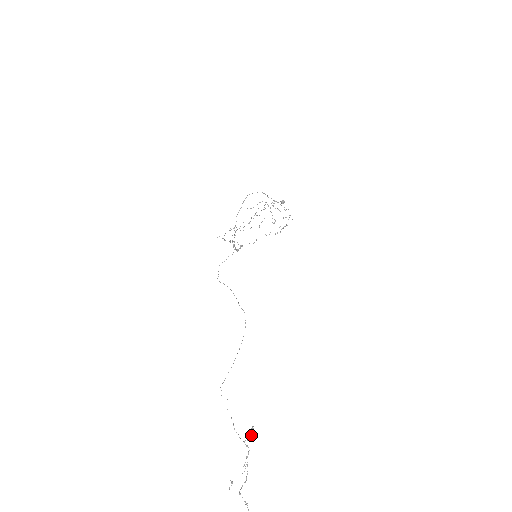
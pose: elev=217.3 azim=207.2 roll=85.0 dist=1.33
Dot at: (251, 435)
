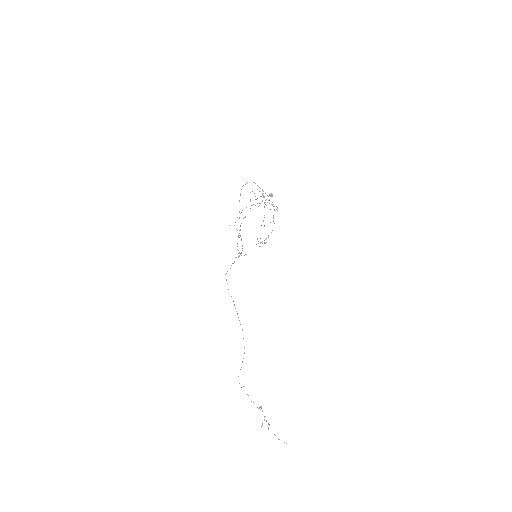
Dot at: occluded
